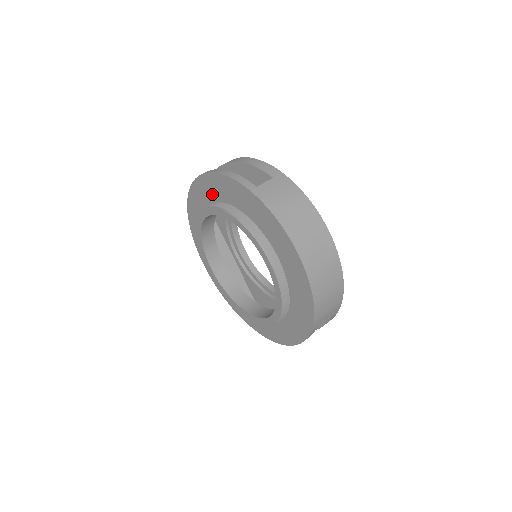
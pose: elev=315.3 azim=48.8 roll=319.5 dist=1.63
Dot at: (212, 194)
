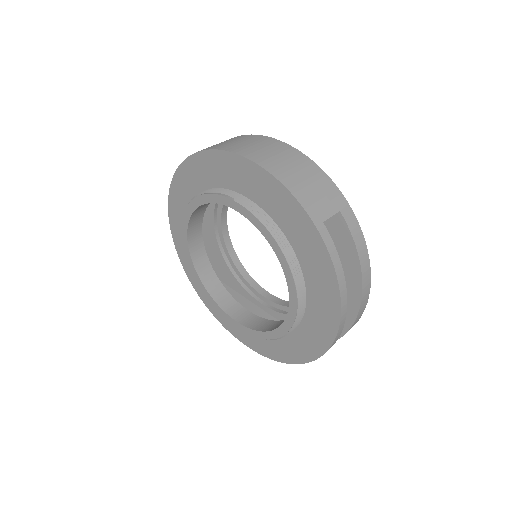
Dot at: occluded
